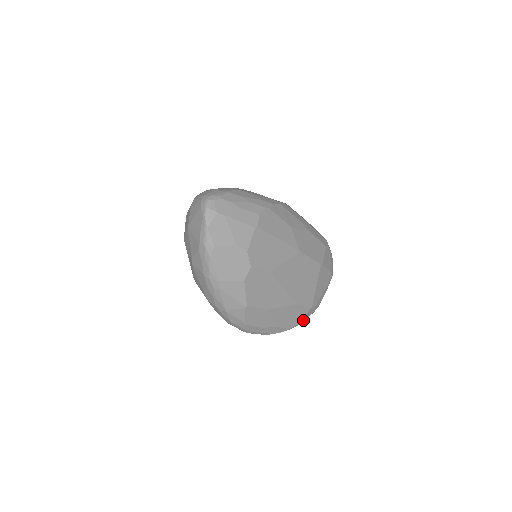
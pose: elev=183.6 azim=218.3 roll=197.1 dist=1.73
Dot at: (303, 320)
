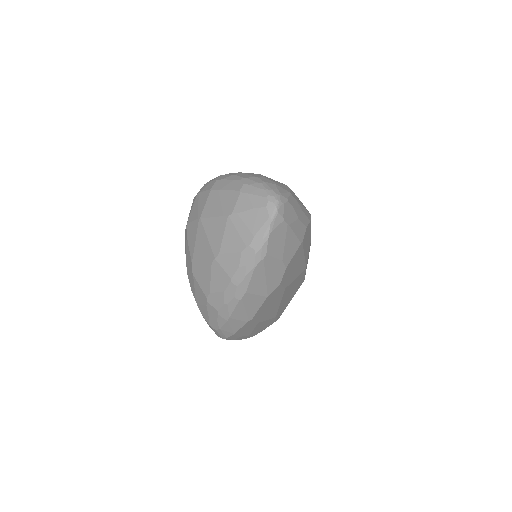
Dot at: occluded
